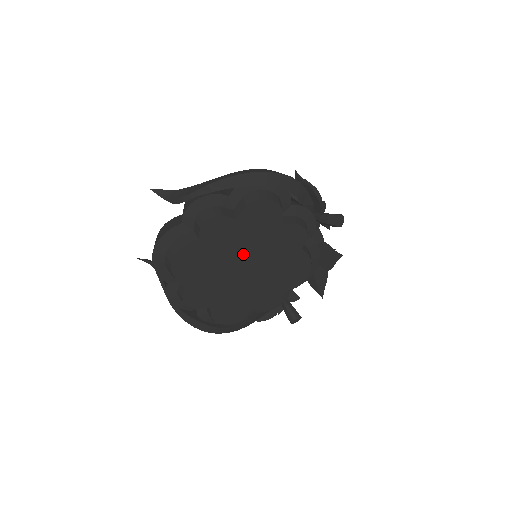
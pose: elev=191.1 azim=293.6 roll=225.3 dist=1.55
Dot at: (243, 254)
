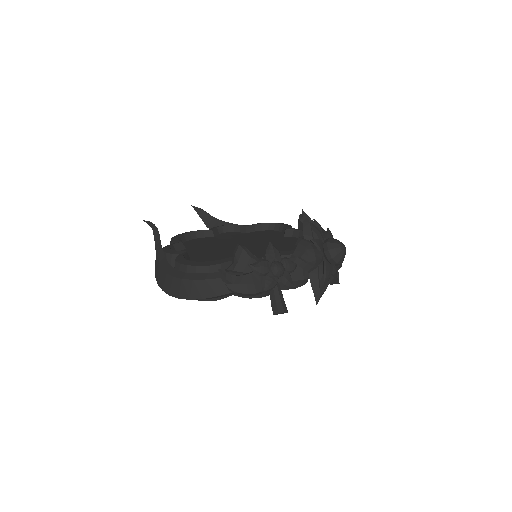
Dot at: occluded
